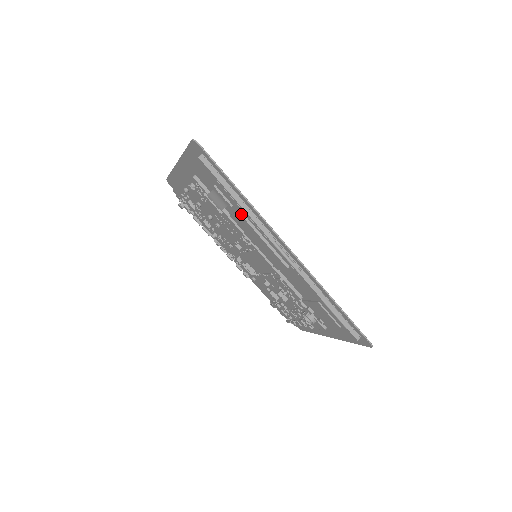
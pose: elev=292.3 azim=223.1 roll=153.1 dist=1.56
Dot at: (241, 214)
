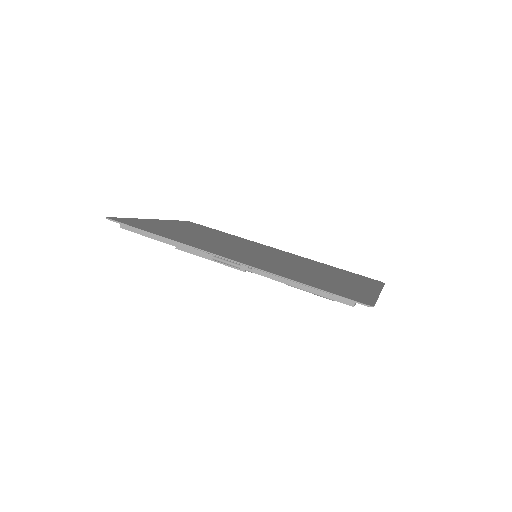
Dot at: (179, 249)
